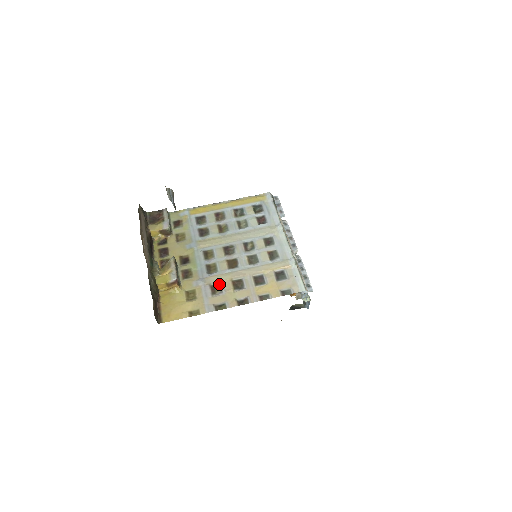
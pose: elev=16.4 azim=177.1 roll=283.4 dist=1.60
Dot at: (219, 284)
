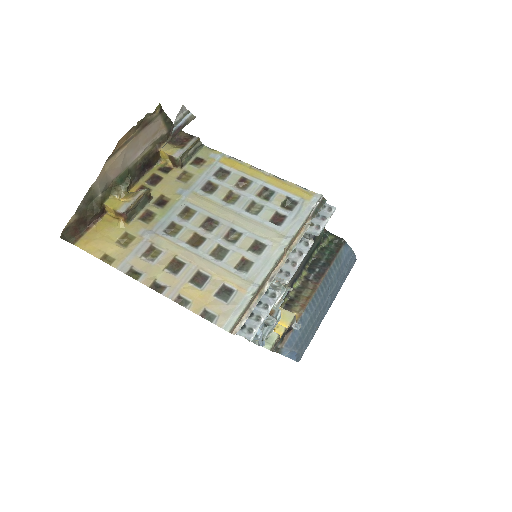
Dot at: (160, 250)
